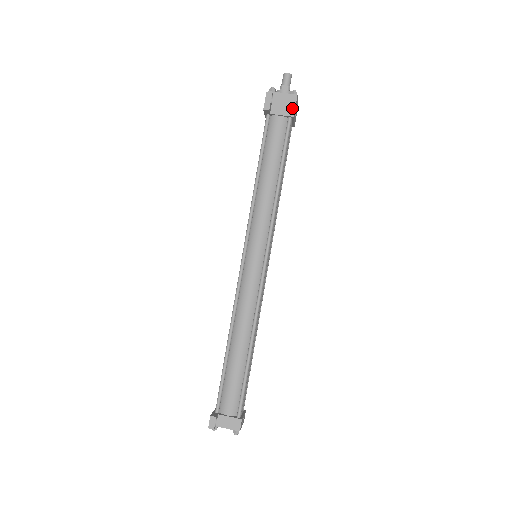
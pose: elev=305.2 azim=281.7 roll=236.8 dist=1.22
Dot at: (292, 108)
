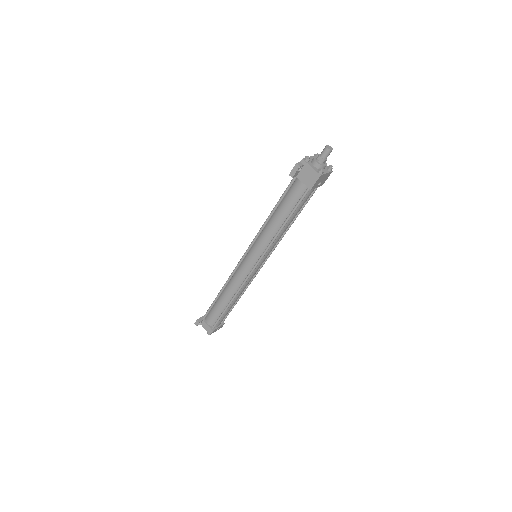
Dot at: (312, 183)
